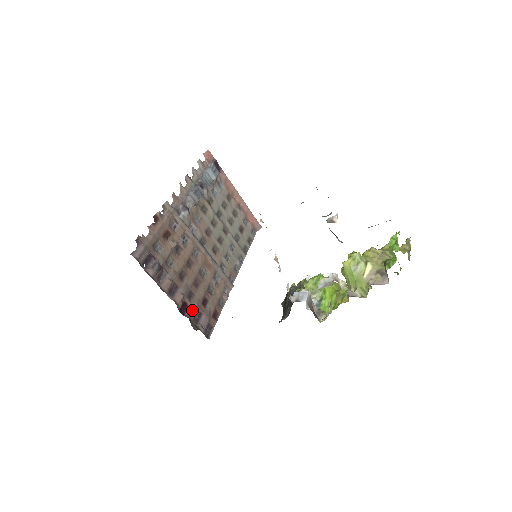
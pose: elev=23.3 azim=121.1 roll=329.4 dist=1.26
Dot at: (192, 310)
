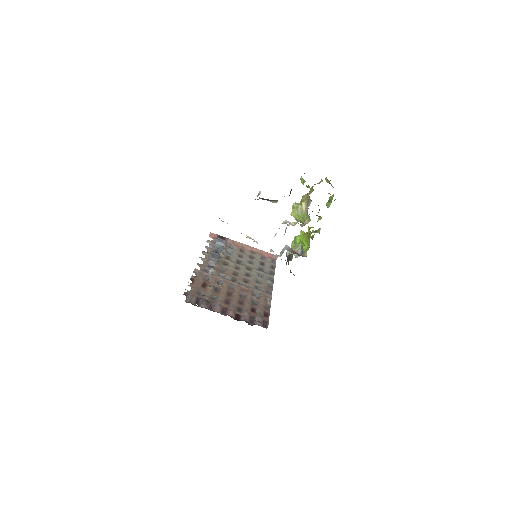
Dot at: (245, 316)
